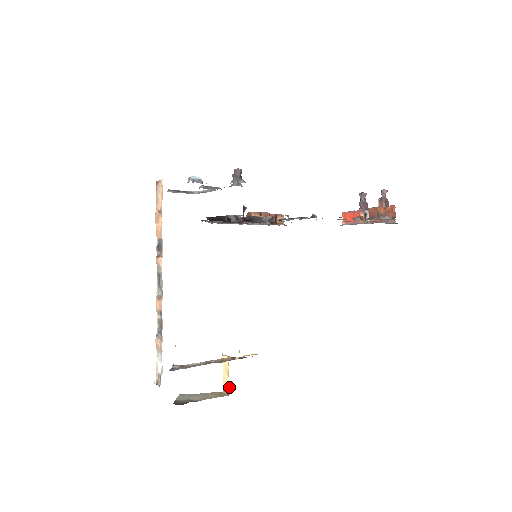
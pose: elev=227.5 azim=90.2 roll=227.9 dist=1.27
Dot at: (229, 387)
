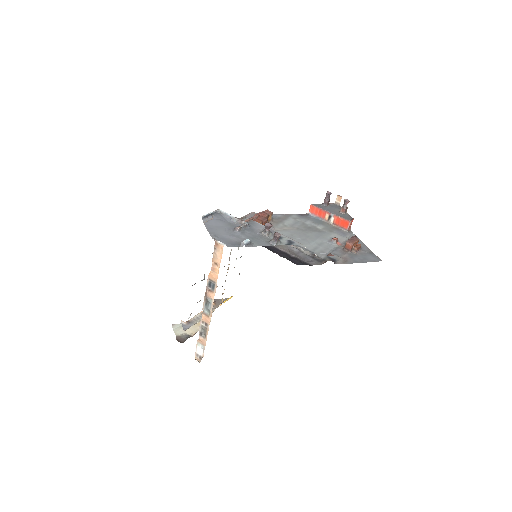
Dot at: (210, 320)
